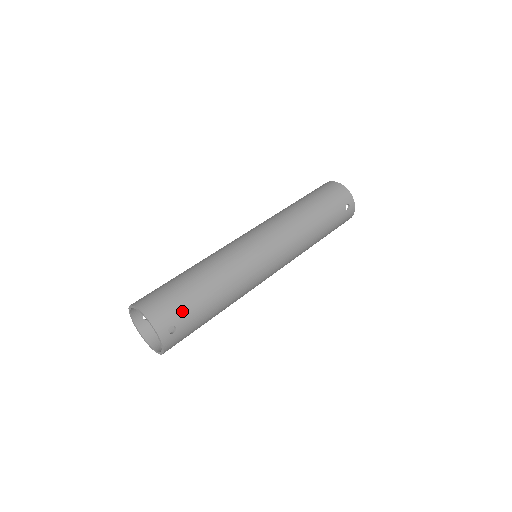
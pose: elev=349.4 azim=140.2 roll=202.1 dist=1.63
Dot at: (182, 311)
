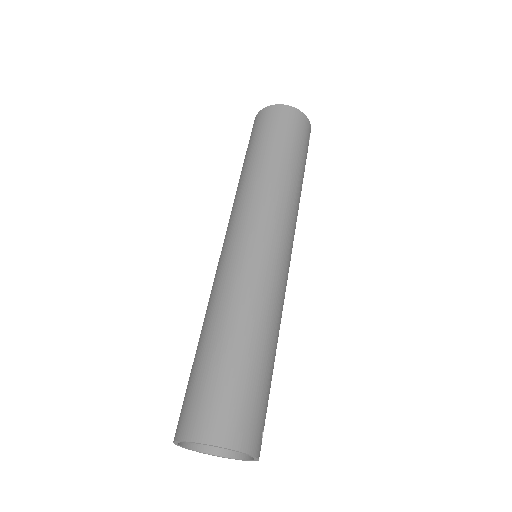
Dot at: (263, 406)
